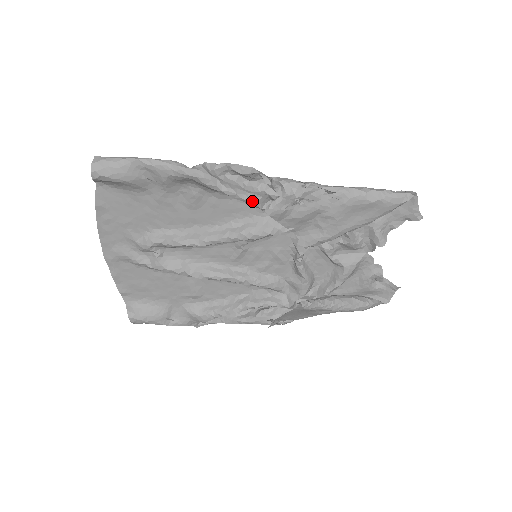
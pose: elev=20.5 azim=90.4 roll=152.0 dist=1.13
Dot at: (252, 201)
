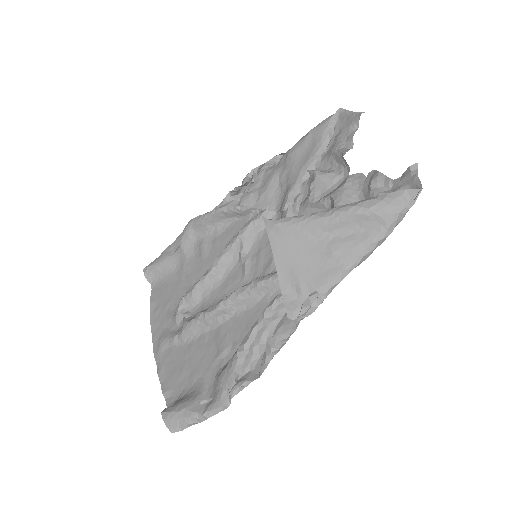
Dot at: (226, 206)
